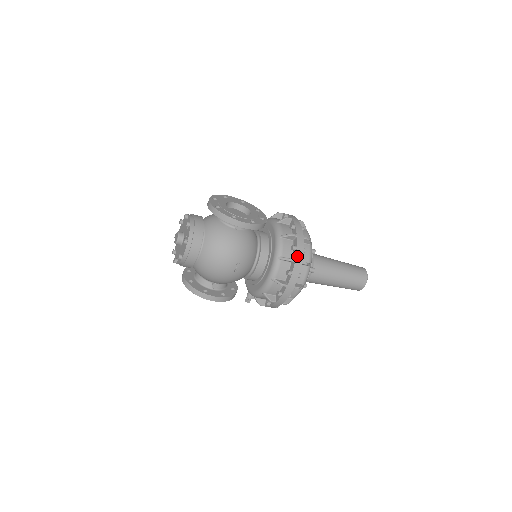
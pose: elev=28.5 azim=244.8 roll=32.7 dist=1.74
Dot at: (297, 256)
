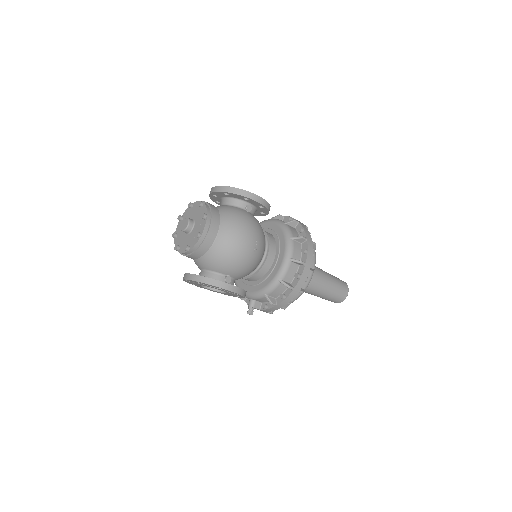
Dot at: (307, 235)
